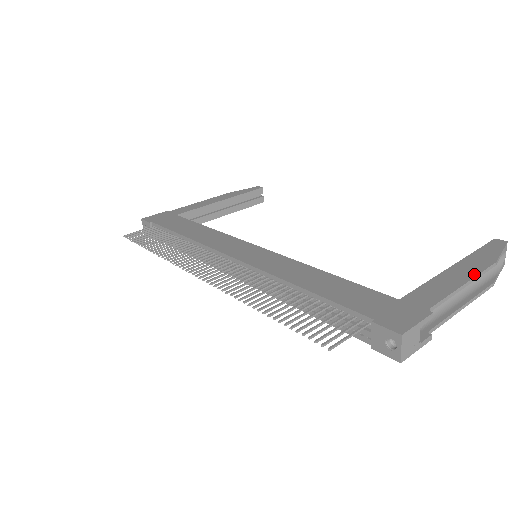
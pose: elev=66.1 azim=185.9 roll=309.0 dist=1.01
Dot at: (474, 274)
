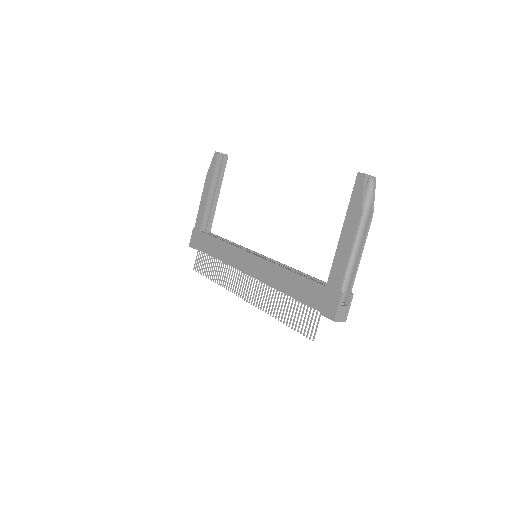
Dot at: (353, 237)
